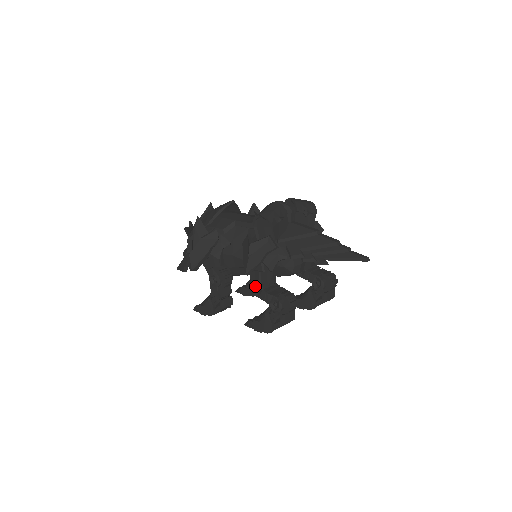
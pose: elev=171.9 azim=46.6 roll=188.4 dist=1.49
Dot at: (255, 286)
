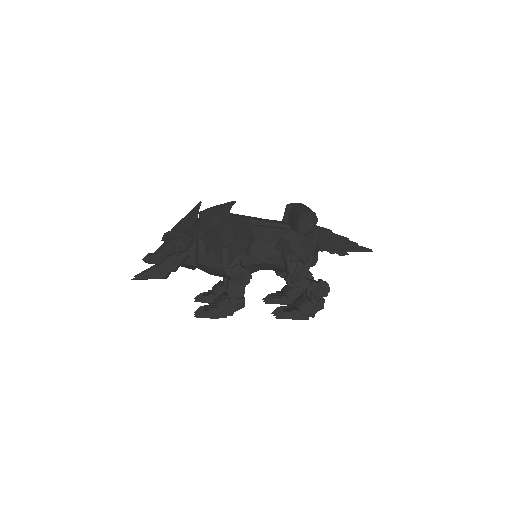
Dot at: (297, 277)
